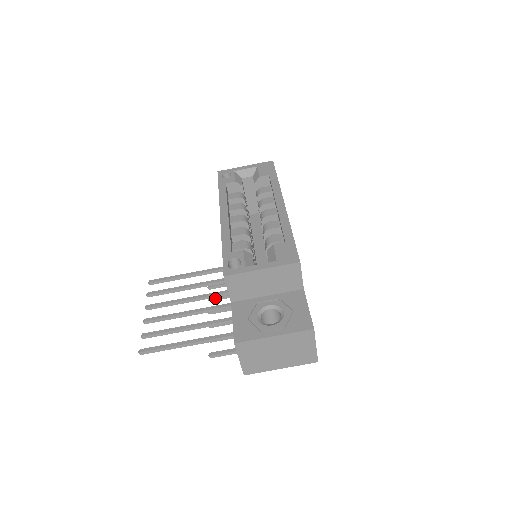
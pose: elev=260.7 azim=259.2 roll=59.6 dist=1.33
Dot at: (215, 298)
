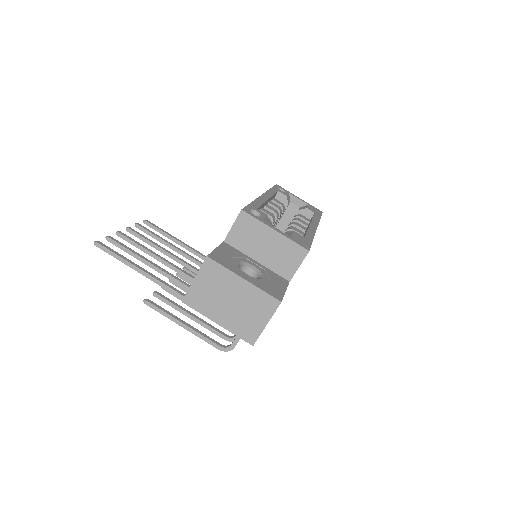
Dot at: (184, 277)
